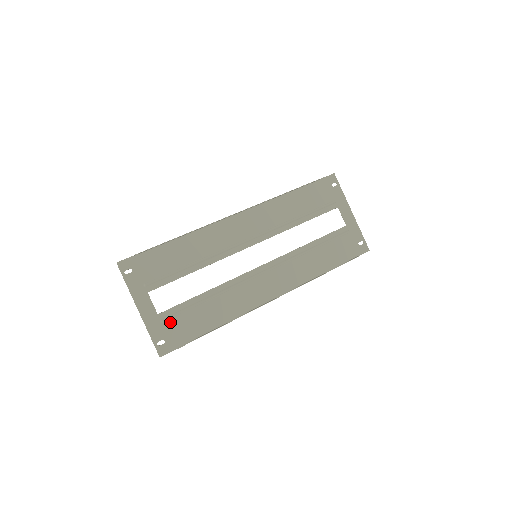
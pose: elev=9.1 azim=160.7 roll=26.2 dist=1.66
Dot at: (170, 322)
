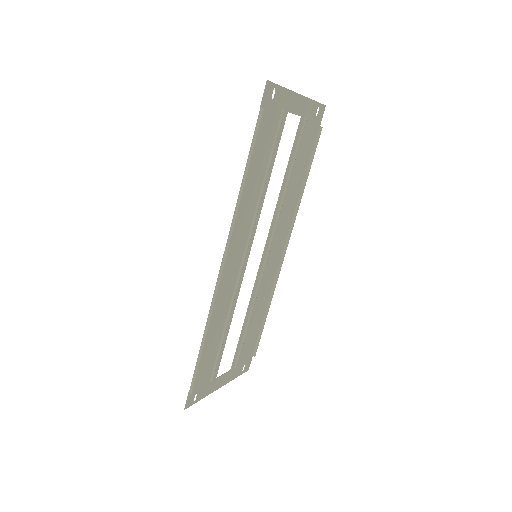
Dot at: (240, 359)
